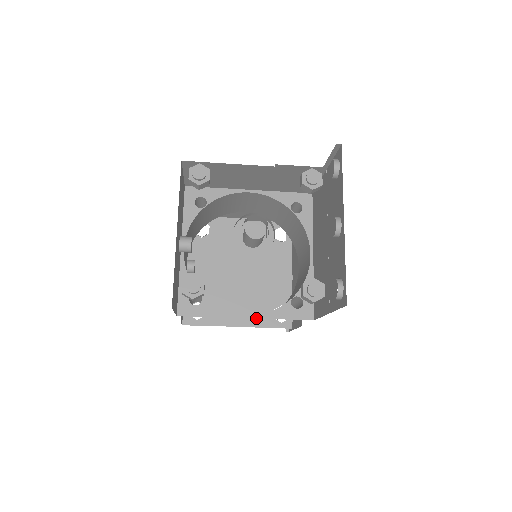
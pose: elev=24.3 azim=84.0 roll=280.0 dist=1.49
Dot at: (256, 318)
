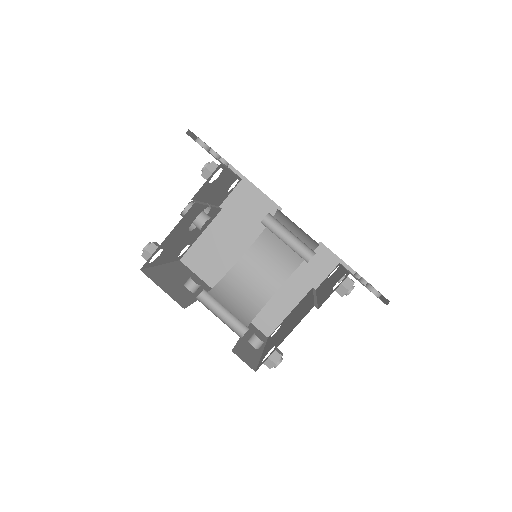
Dot at: occluded
